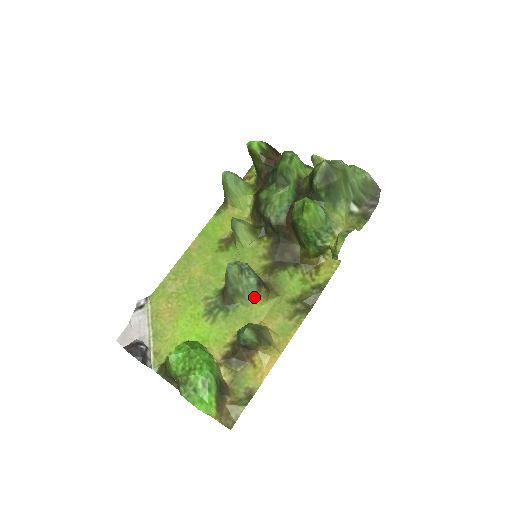
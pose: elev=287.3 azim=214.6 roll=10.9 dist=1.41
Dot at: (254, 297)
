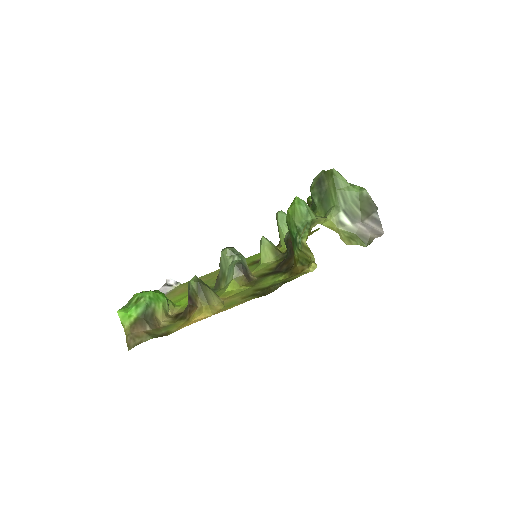
Dot at: (231, 280)
